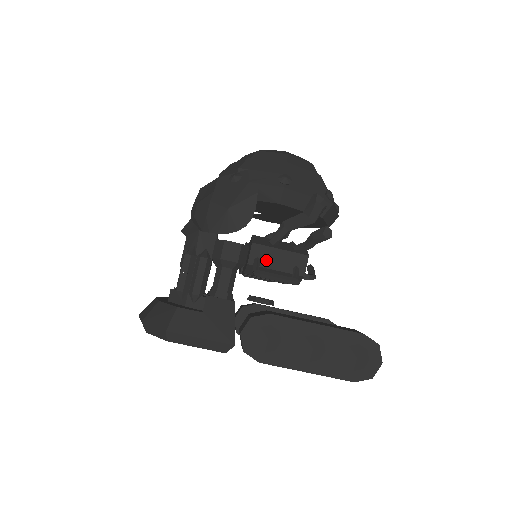
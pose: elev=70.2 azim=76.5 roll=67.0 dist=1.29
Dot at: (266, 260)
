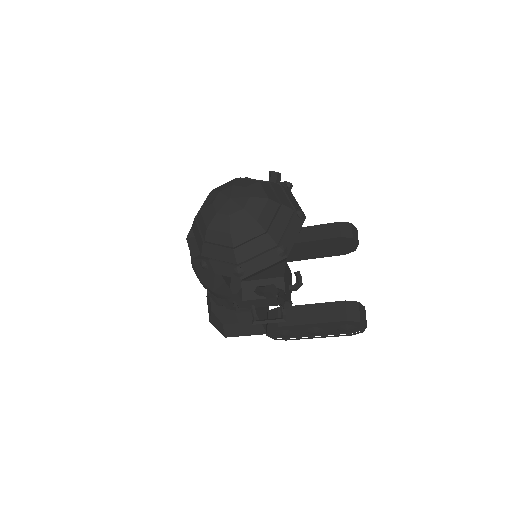
Dot at: (258, 305)
